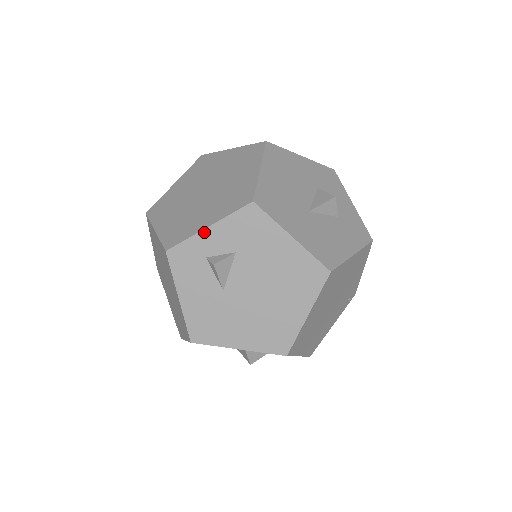
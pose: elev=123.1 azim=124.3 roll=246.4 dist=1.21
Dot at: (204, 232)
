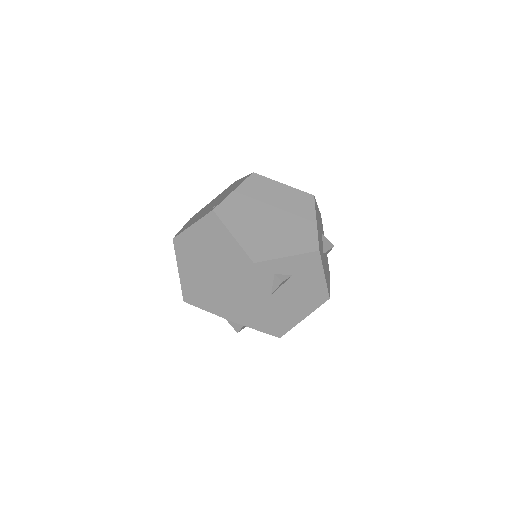
Dot at: (283, 259)
